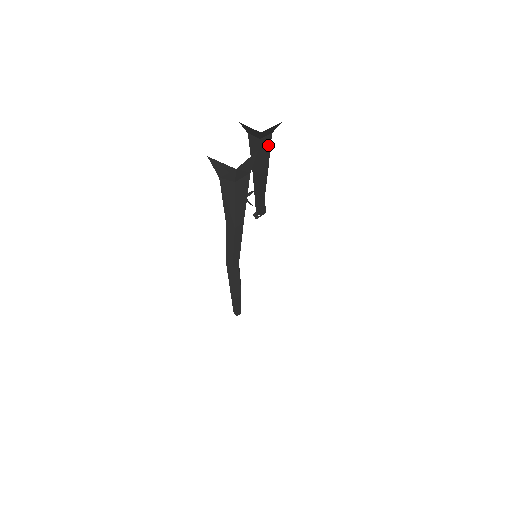
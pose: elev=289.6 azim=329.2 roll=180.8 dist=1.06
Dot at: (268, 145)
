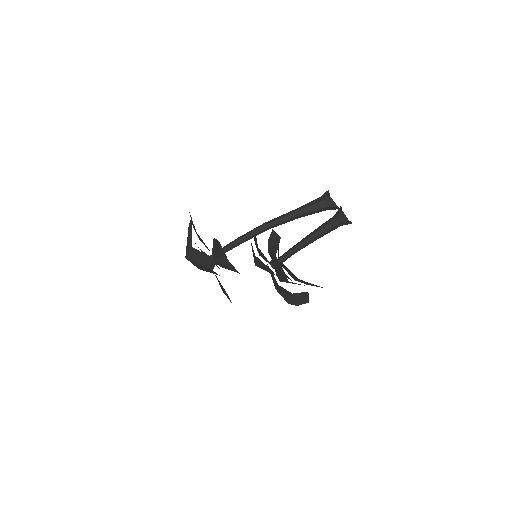
Dot at: (331, 227)
